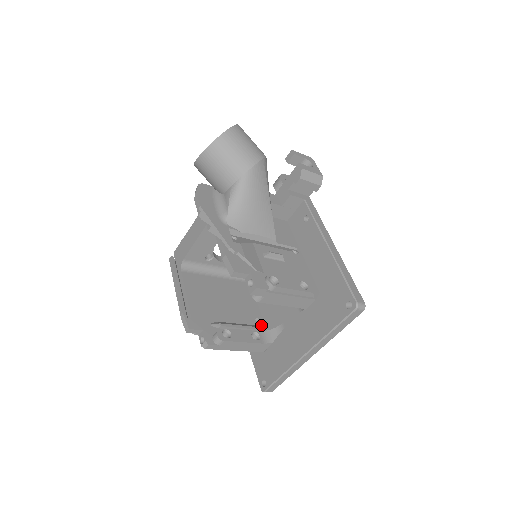
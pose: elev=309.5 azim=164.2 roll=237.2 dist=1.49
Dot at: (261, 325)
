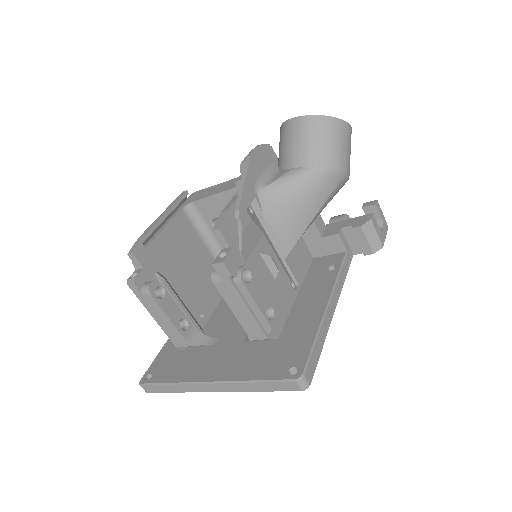
Dot at: (200, 324)
